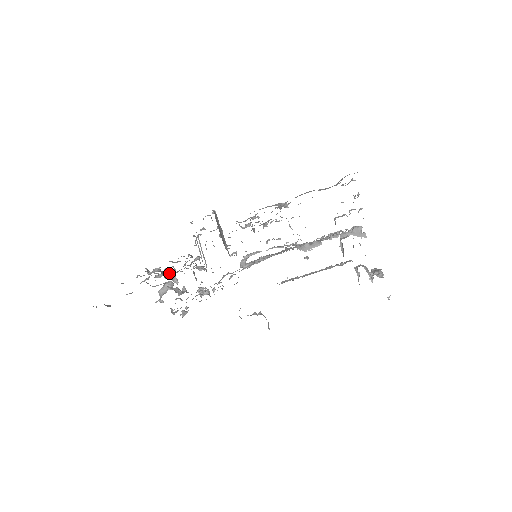
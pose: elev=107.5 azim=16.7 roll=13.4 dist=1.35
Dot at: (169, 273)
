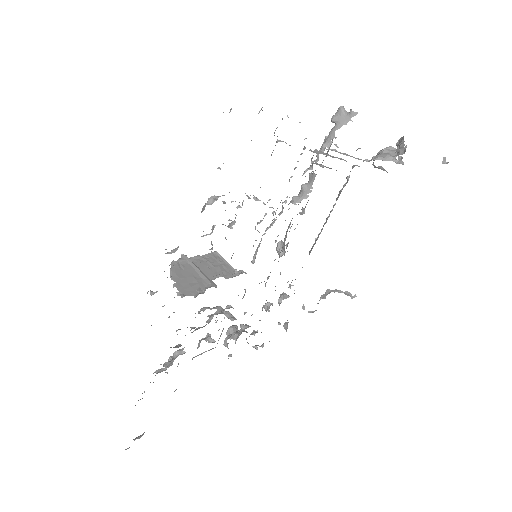
Dot at: occluded
